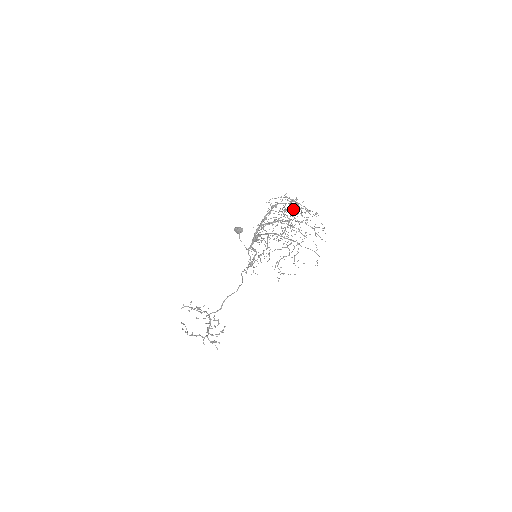
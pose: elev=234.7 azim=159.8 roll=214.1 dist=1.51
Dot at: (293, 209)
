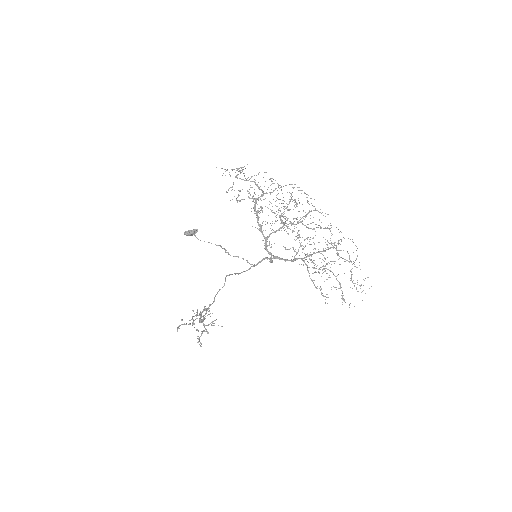
Dot at: occluded
